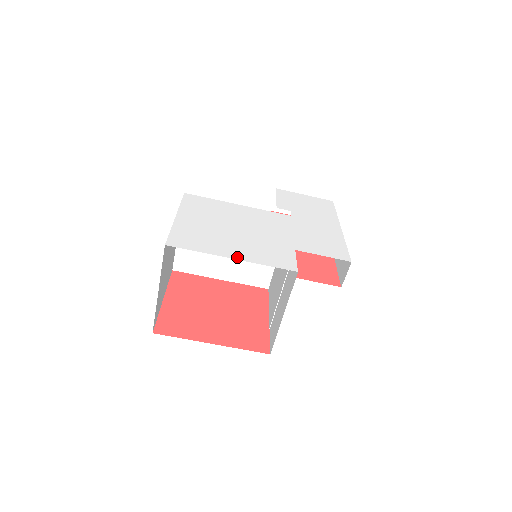
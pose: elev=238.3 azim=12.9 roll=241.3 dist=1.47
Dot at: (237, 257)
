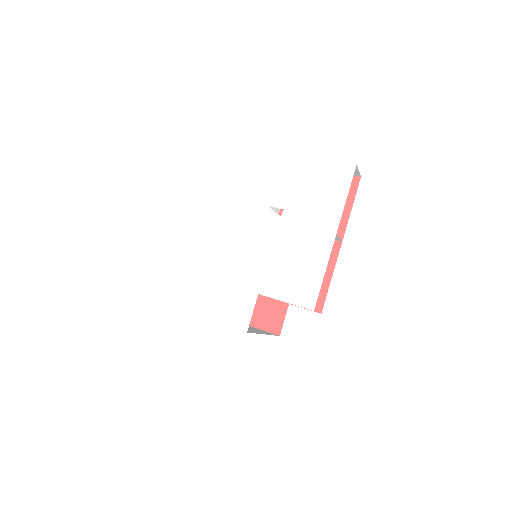
Dot at: (199, 312)
